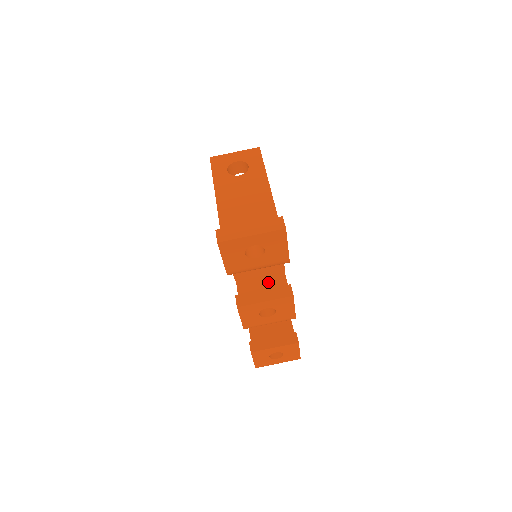
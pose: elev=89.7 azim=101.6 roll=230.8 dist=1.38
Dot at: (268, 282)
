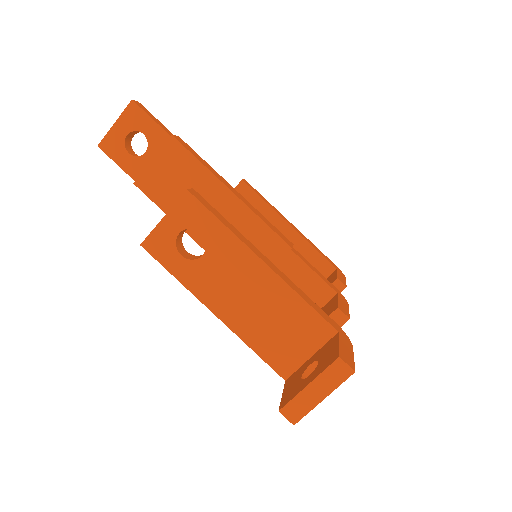
Dot at: (293, 281)
